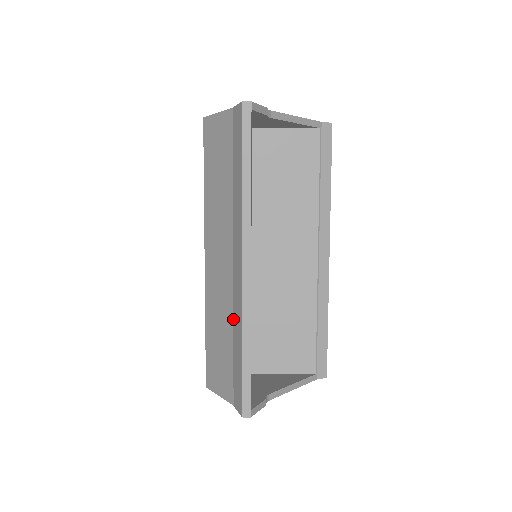
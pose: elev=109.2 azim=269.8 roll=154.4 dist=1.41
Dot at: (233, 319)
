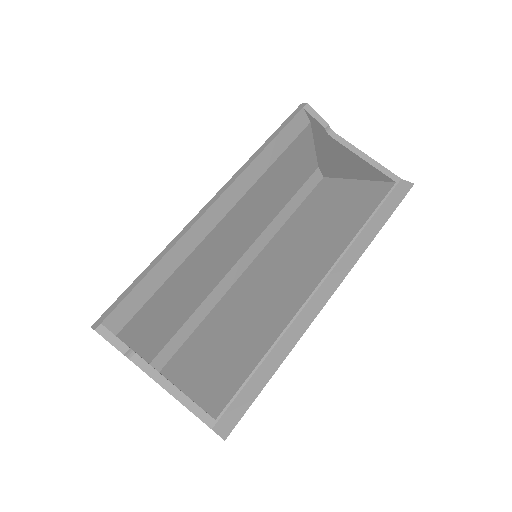
Dot at: occluded
